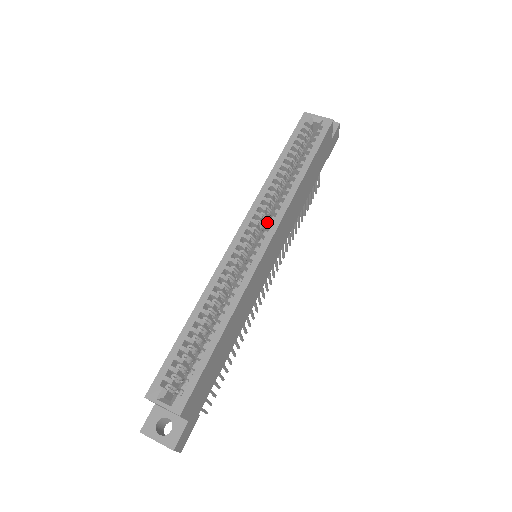
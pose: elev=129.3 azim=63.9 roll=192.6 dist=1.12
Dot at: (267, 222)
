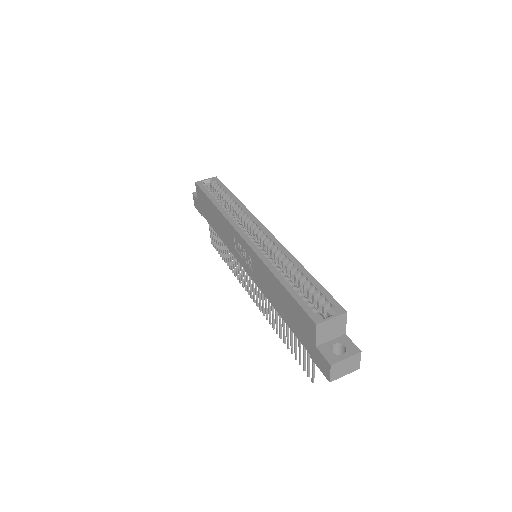
Dot at: occluded
